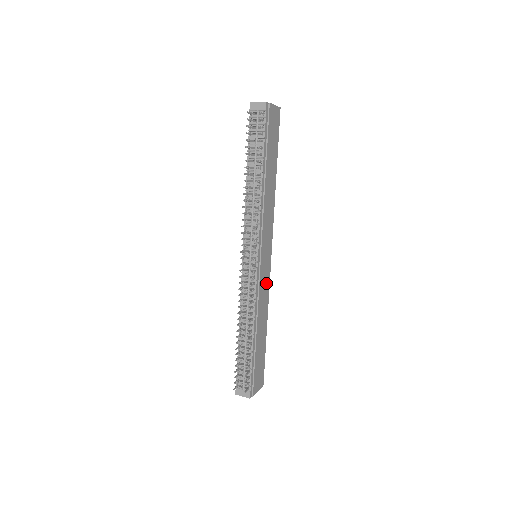
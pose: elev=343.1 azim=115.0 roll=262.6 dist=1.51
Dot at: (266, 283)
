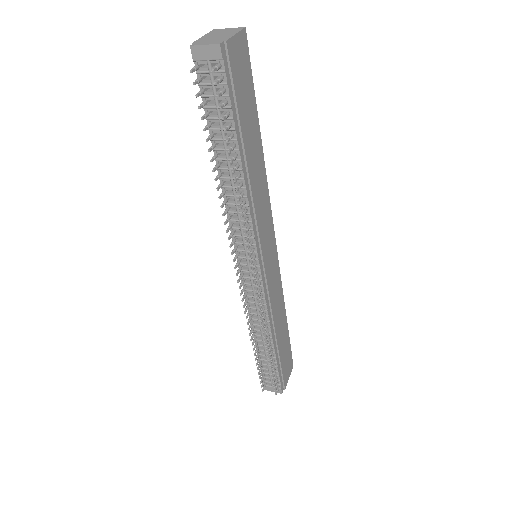
Dot at: (276, 279)
